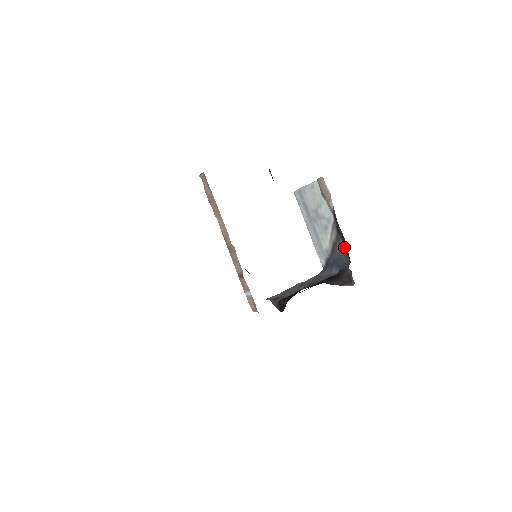
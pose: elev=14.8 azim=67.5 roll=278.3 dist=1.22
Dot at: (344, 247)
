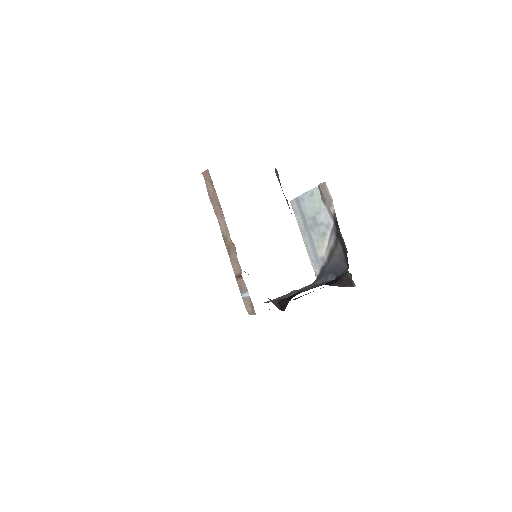
Dot at: (343, 252)
